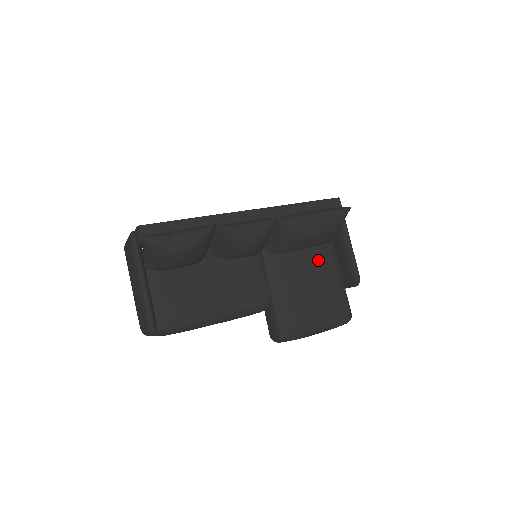
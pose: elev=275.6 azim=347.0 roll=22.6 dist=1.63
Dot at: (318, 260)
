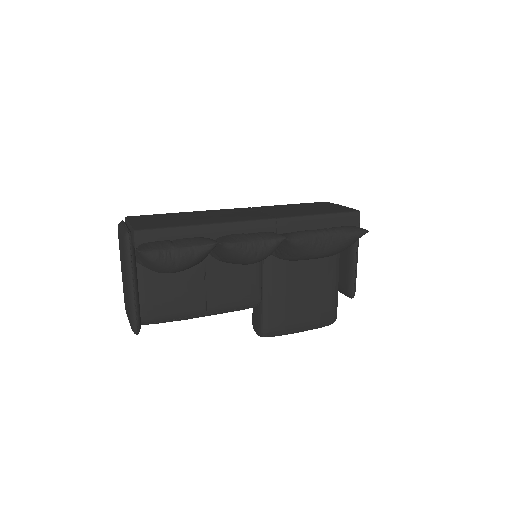
Dot at: (319, 265)
